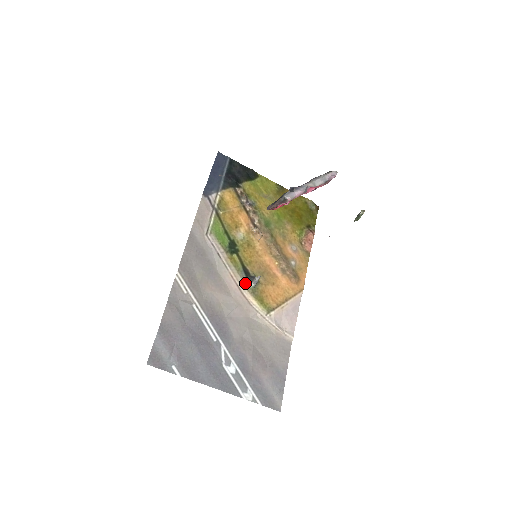
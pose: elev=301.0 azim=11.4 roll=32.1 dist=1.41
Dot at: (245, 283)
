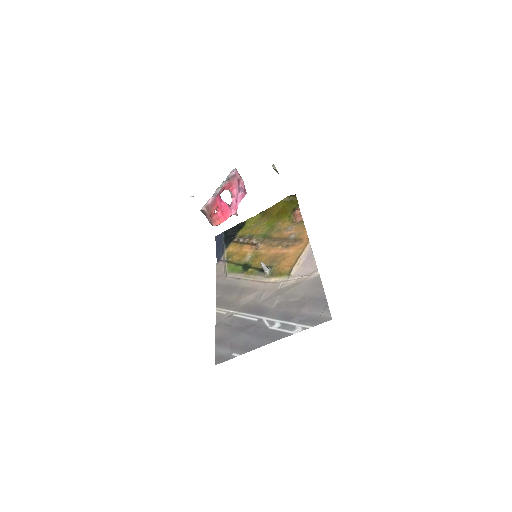
Dot at: (264, 276)
